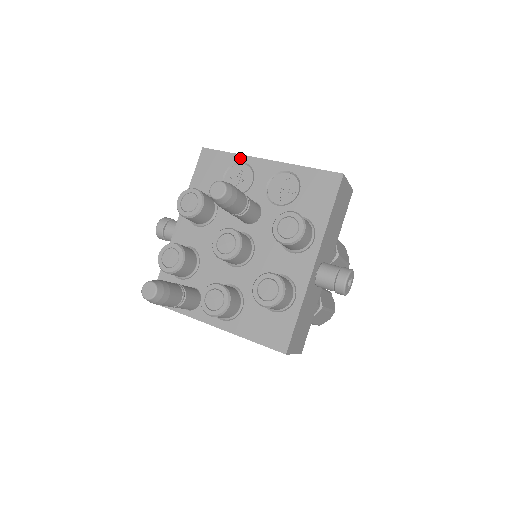
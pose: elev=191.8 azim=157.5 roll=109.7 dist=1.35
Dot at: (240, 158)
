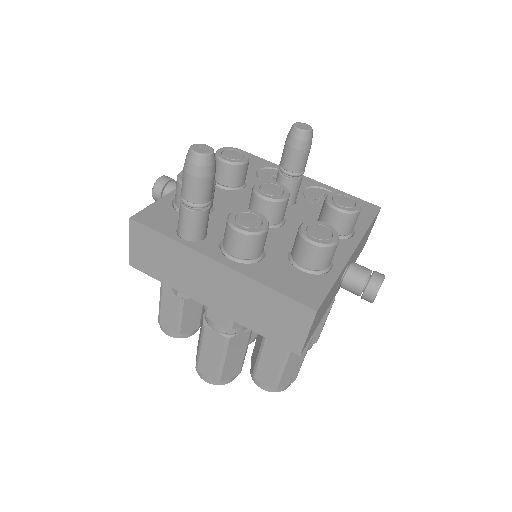
Dot at: (278, 167)
